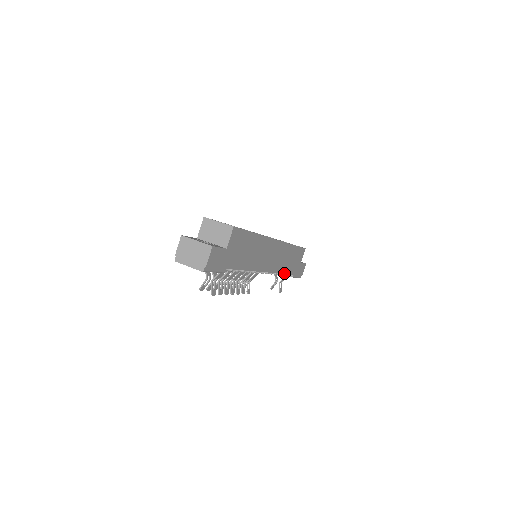
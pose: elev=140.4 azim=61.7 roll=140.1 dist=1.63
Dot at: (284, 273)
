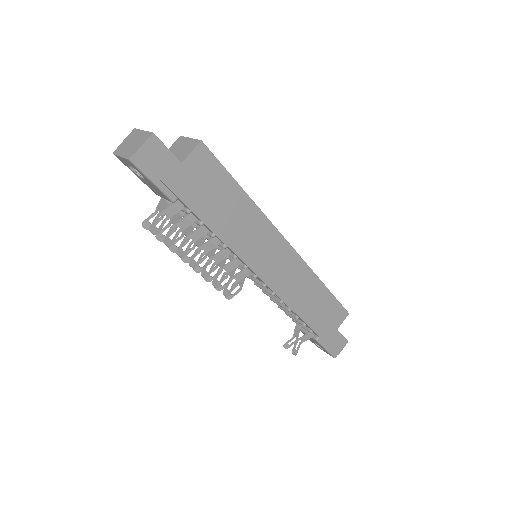
Dot at: (299, 316)
